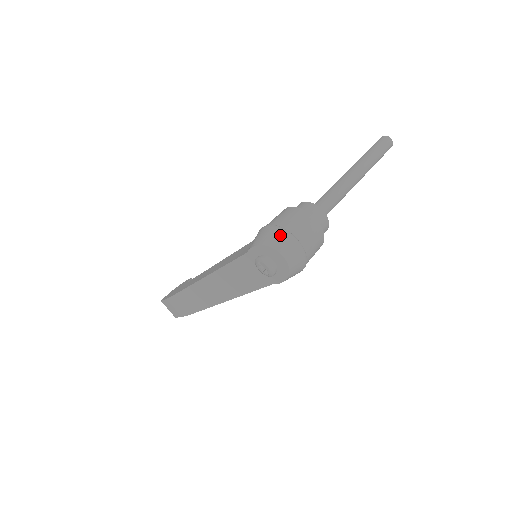
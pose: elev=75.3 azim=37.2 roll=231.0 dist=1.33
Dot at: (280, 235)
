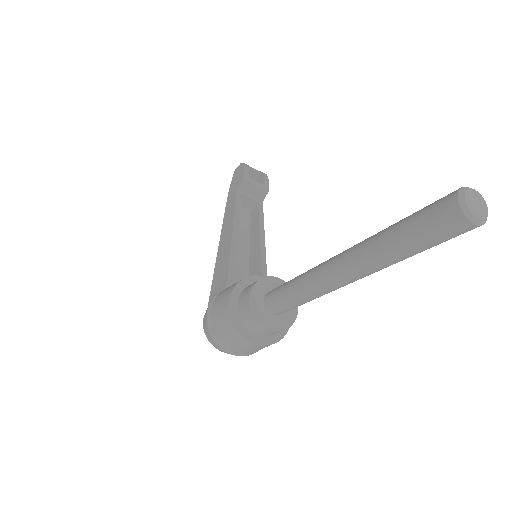
Dot at: (213, 341)
